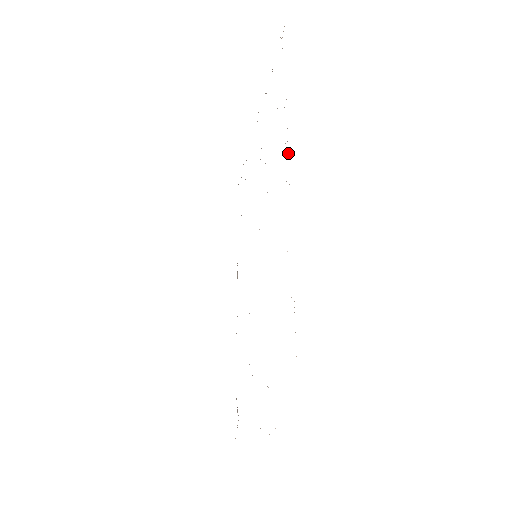
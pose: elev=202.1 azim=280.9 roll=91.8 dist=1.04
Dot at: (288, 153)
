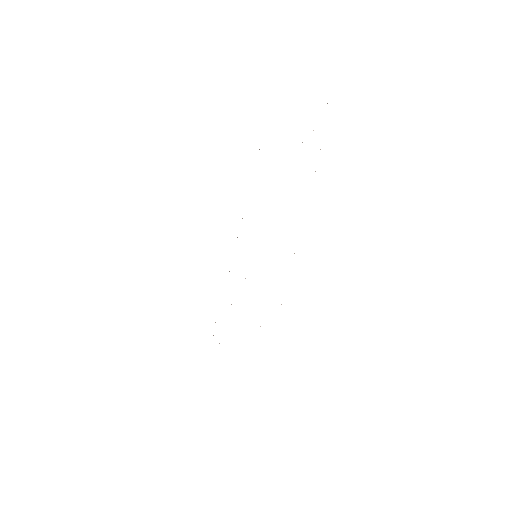
Dot at: occluded
